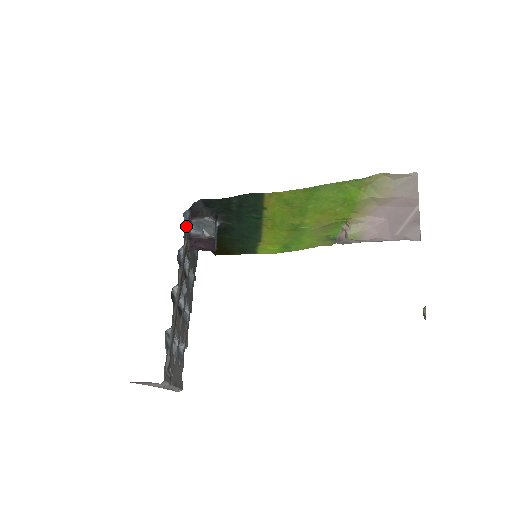
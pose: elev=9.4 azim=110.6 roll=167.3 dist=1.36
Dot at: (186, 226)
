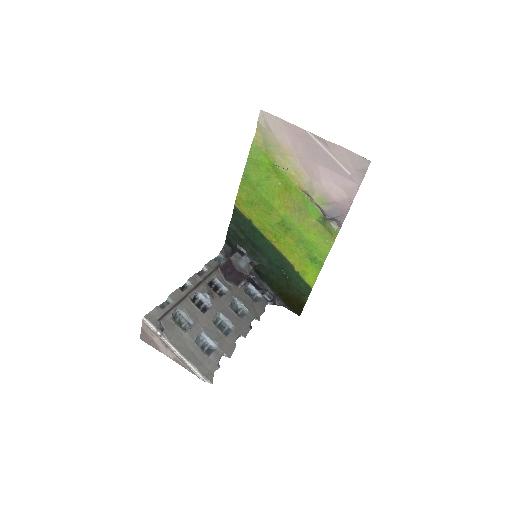
Dot at: (217, 261)
